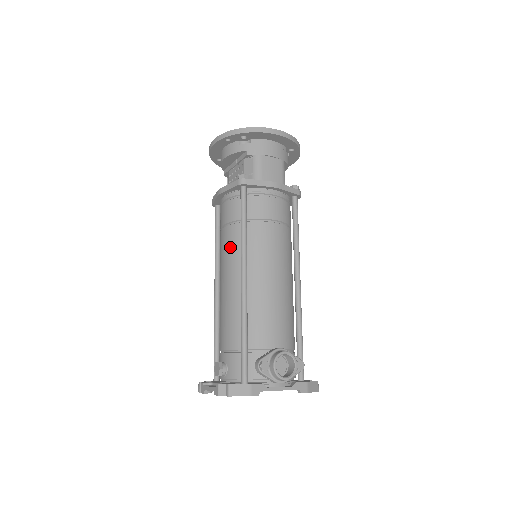
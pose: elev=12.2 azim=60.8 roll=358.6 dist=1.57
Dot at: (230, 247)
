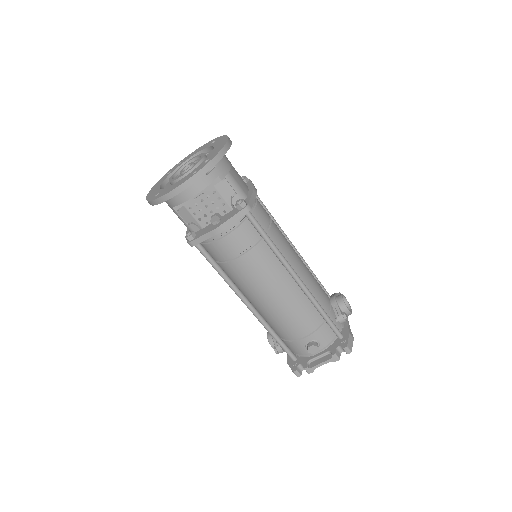
Dot at: (263, 267)
